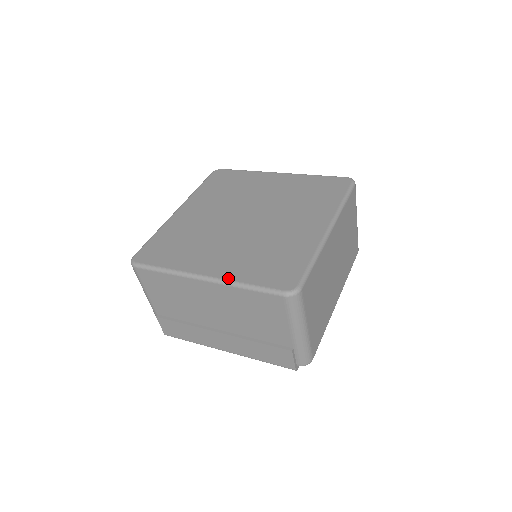
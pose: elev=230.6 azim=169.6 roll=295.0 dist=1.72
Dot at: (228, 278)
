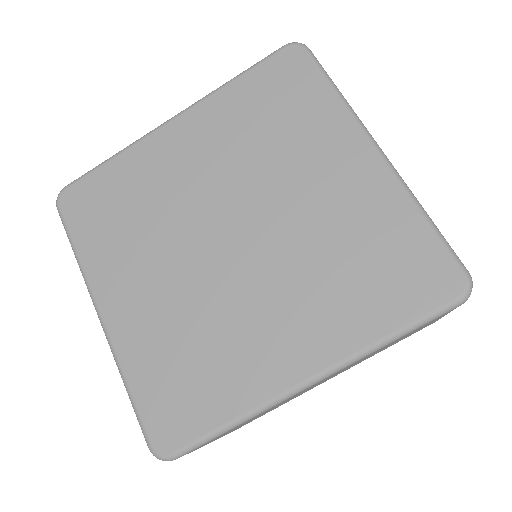
Dot at: (117, 350)
